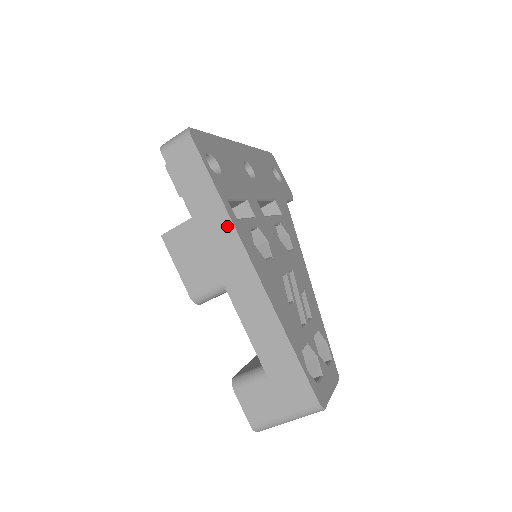
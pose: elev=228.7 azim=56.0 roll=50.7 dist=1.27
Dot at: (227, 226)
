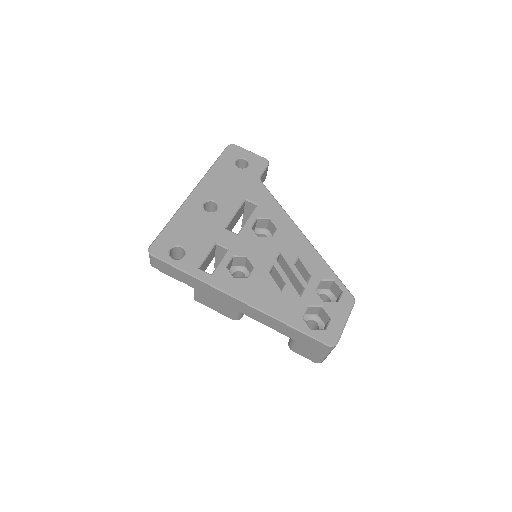
Dot at: (208, 286)
